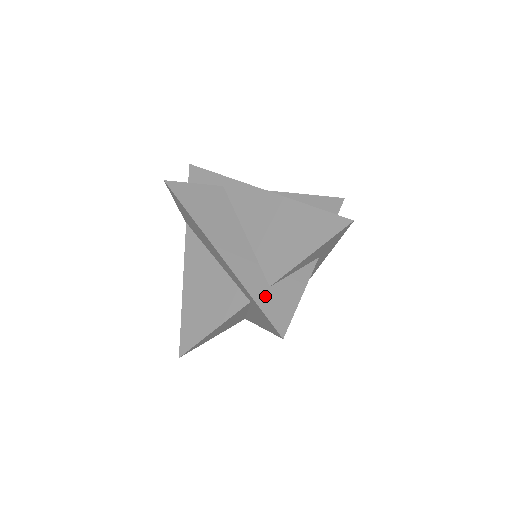
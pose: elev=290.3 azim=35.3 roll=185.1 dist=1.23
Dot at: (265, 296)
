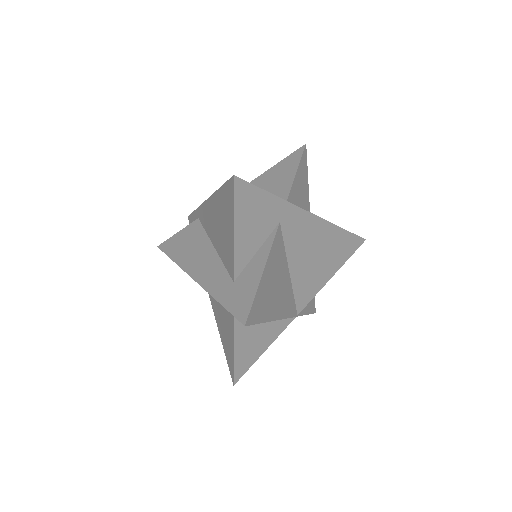
Dot at: (229, 294)
